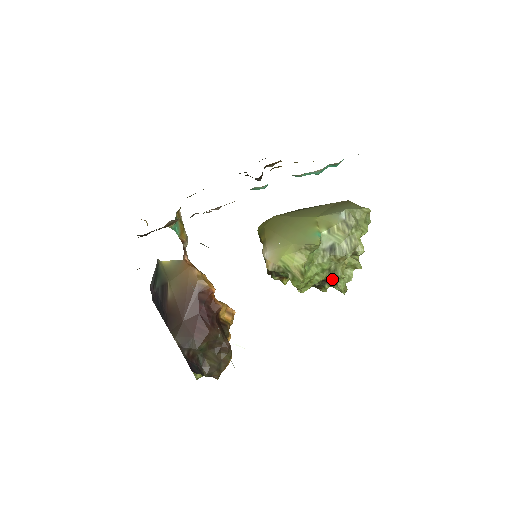
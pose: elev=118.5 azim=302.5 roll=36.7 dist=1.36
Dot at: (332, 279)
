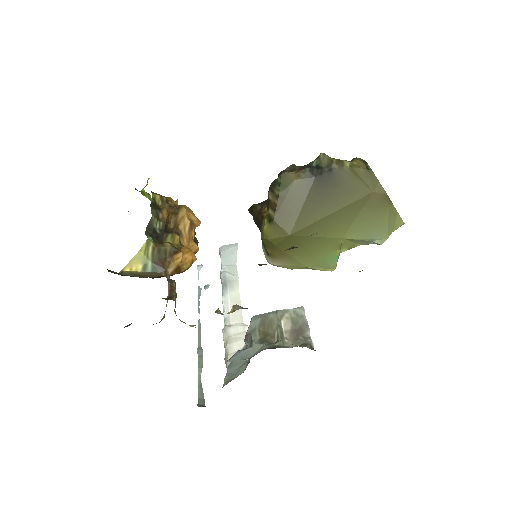
Dot at: occluded
